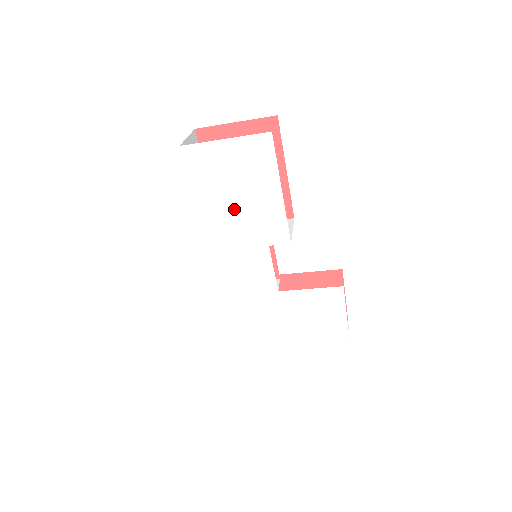
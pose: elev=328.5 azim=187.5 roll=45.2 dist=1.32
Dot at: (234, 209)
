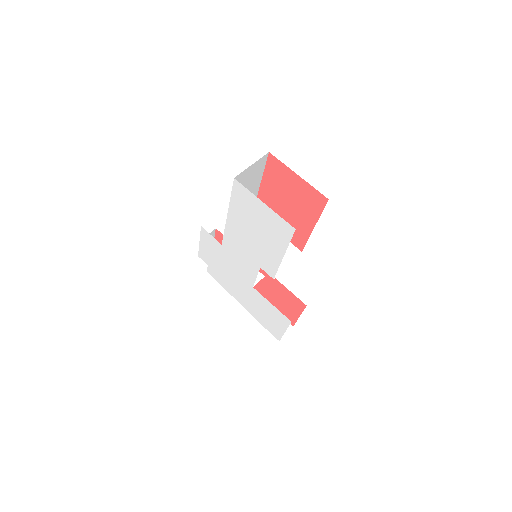
Dot at: (250, 235)
